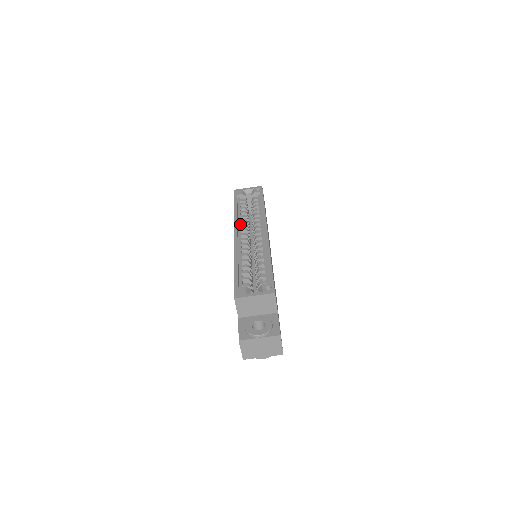
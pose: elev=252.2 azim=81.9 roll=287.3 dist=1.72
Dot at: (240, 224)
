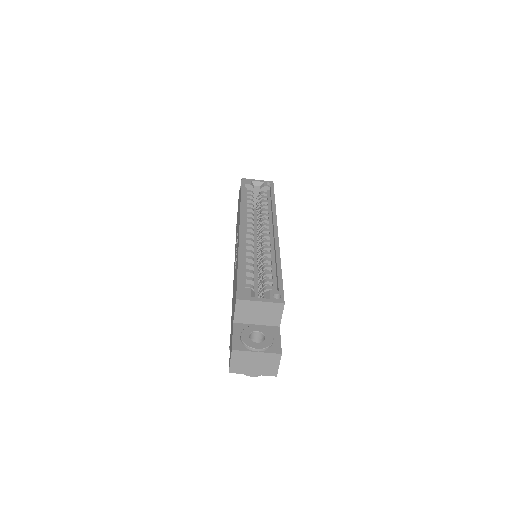
Dot at: (246, 216)
